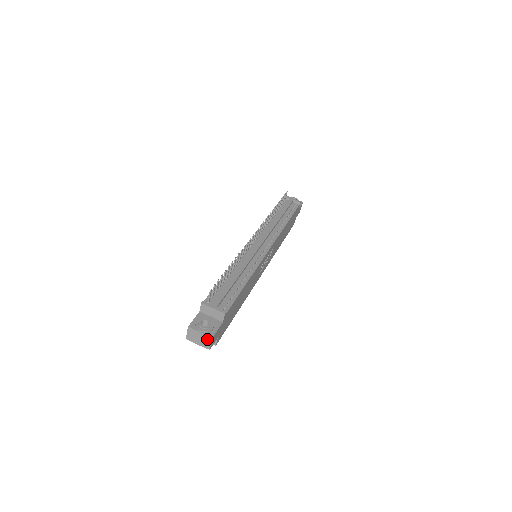
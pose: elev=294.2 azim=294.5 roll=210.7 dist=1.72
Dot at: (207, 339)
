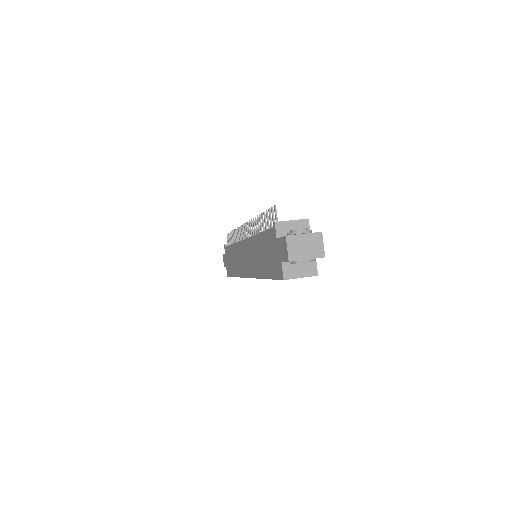
Dot at: (316, 240)
